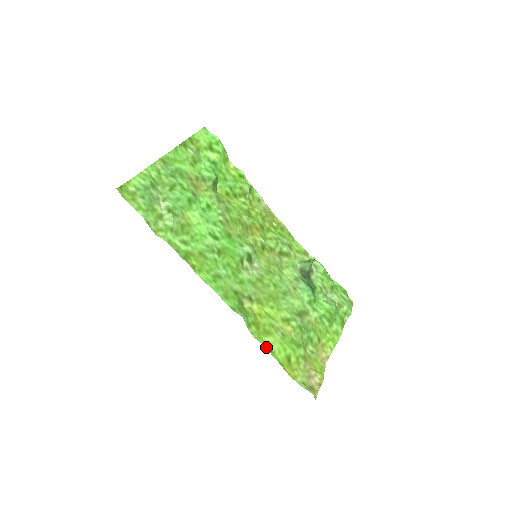
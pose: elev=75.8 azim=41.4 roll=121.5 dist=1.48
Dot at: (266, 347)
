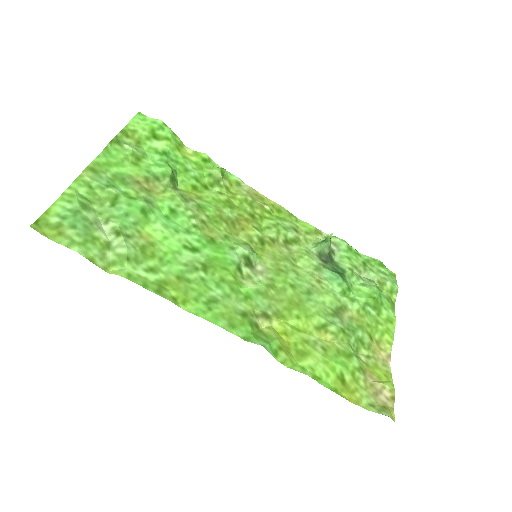
Dot at: occluded
